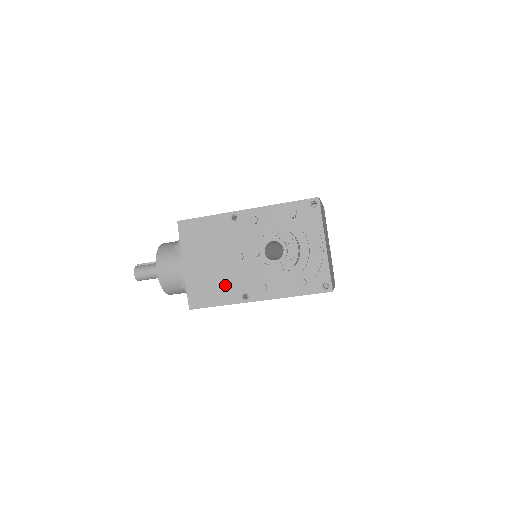
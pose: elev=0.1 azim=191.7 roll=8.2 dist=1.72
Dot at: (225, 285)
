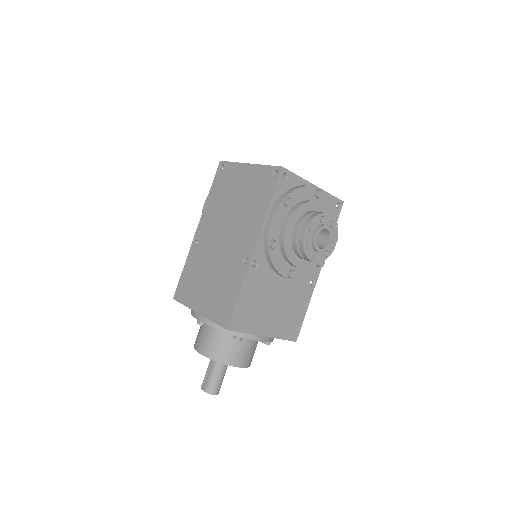
Dot at: (297, 299)
